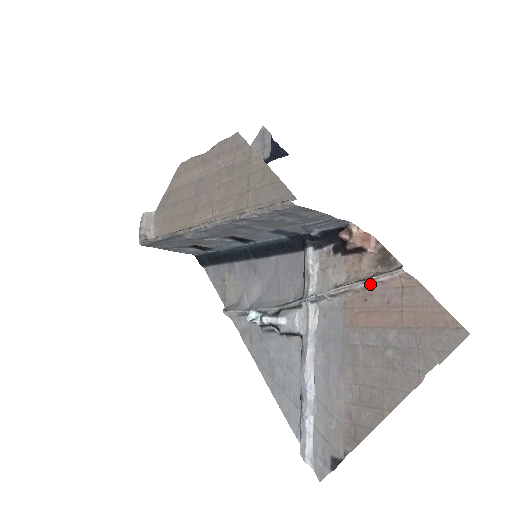
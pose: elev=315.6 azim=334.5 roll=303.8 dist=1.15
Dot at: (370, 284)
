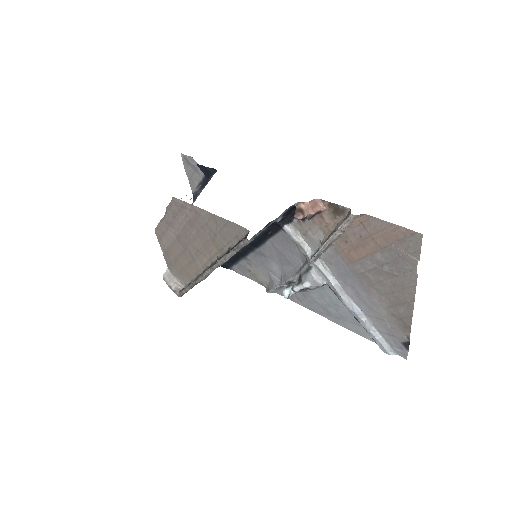
Dot at: (340, 232)
